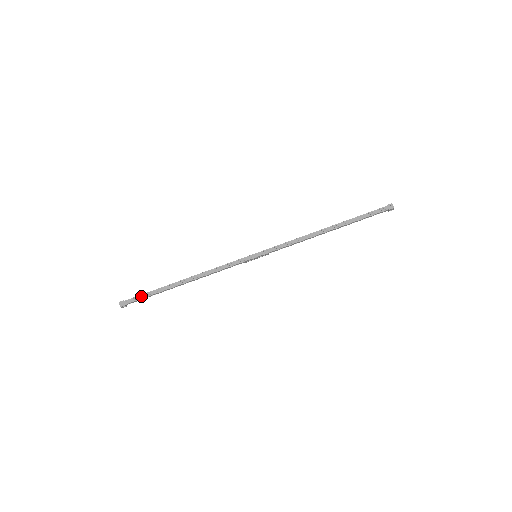
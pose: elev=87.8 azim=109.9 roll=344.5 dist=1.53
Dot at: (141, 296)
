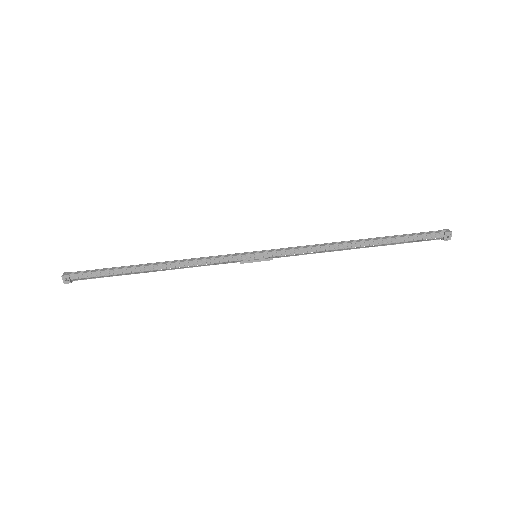
Dot at: (94, 270)
